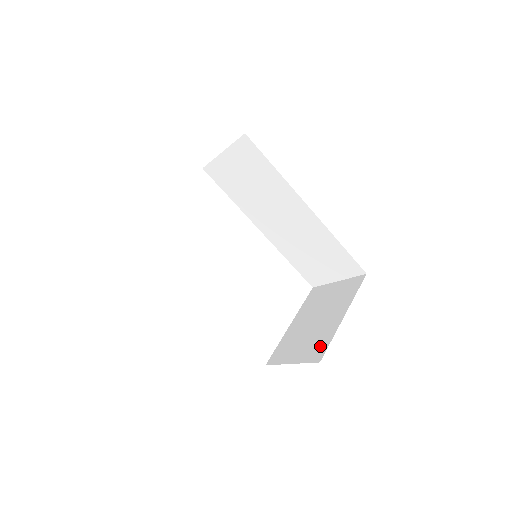
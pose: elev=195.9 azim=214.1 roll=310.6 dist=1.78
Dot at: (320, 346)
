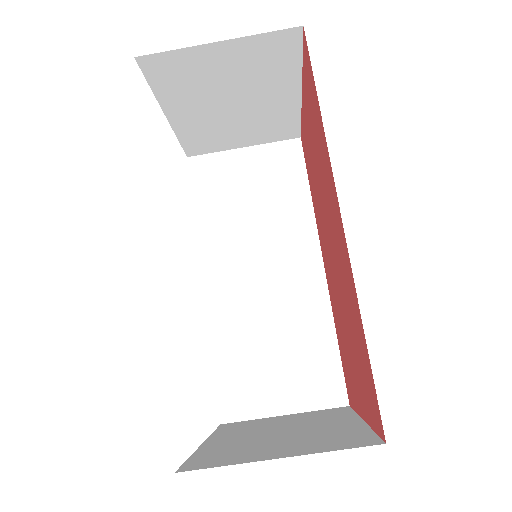
Dot at: (350, 436)
